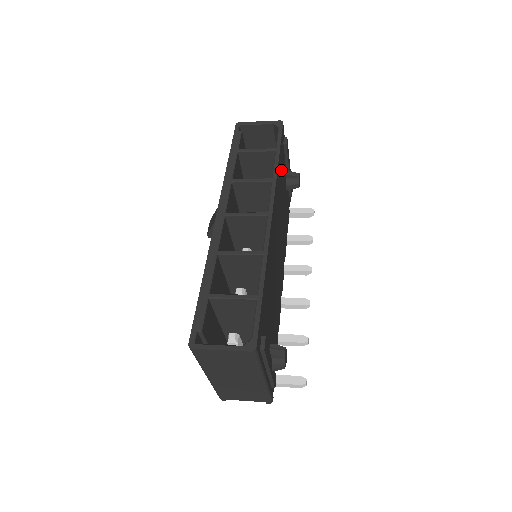
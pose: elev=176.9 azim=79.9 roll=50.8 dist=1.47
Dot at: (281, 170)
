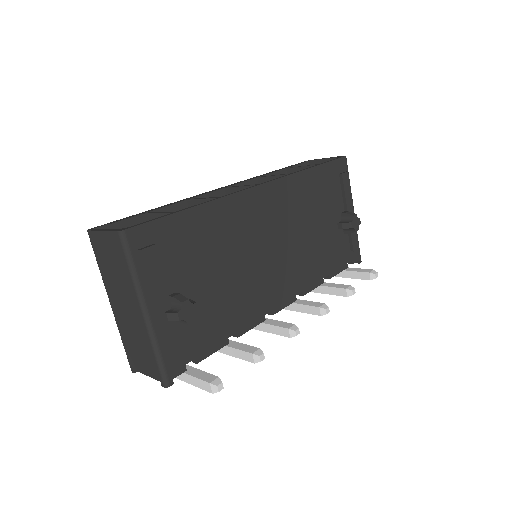
Dot at: (320, 188)
